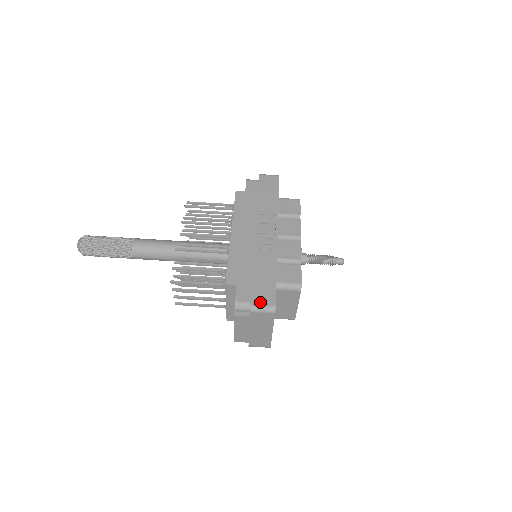
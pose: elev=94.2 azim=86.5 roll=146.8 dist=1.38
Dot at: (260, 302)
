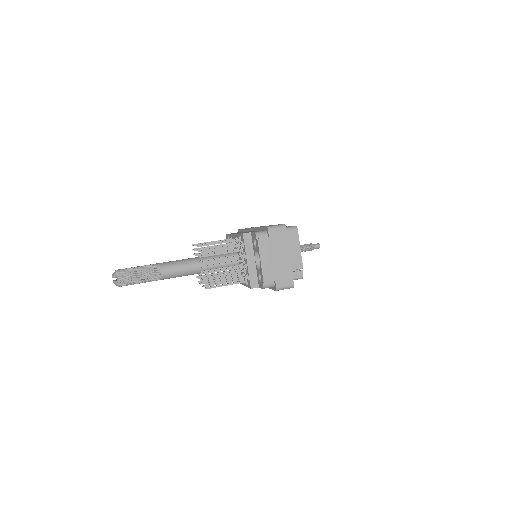
Dot at: (272, 225)
